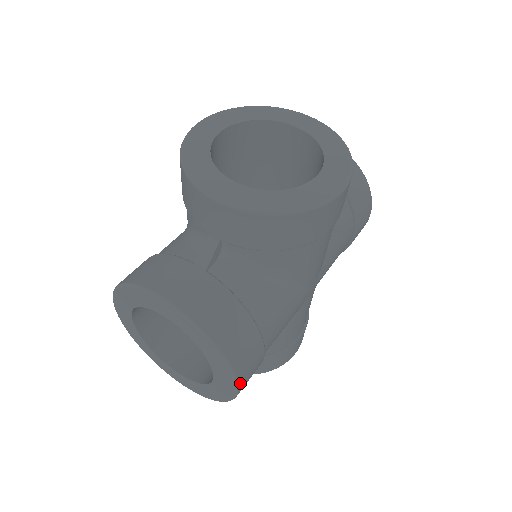
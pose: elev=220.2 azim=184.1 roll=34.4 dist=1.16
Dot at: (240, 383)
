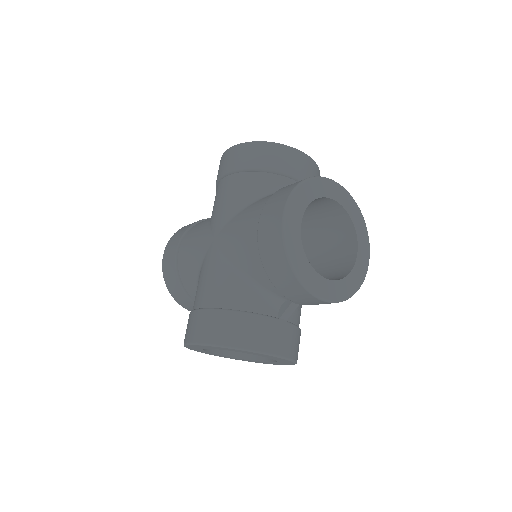
Dot at: occluded
